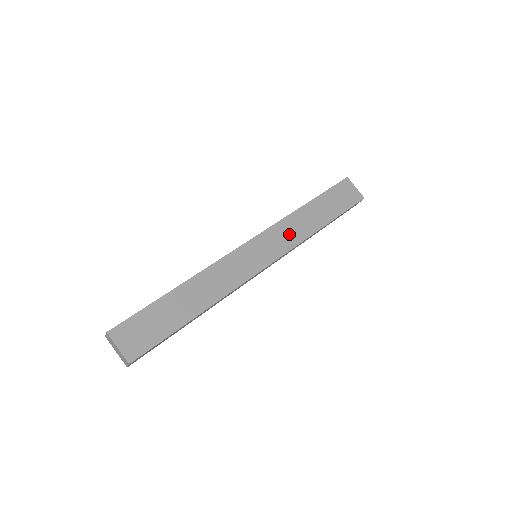
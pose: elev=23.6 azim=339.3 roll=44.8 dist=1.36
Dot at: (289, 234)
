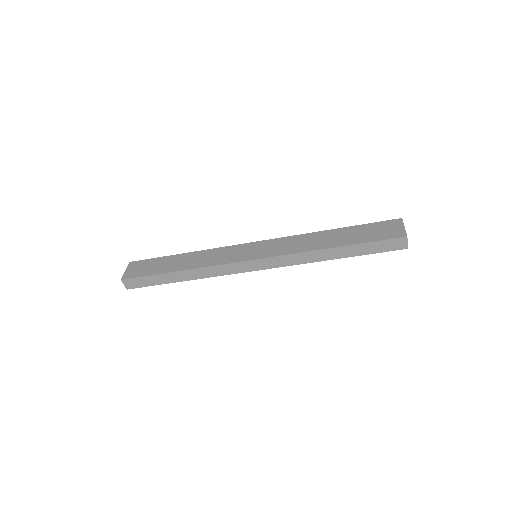
Dot at: (292, 245)
